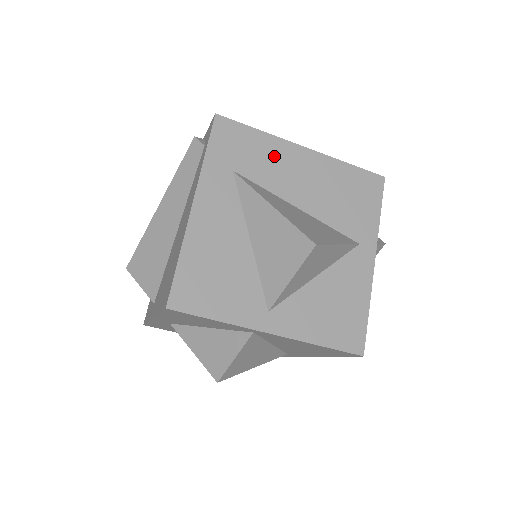
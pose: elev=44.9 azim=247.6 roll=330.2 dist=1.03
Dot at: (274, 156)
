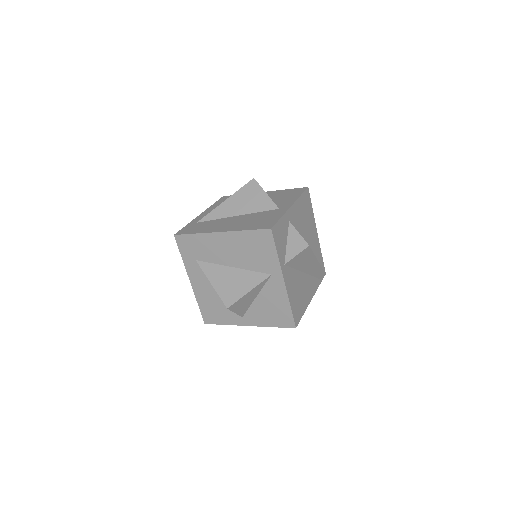
Dot at: (208, 244)
